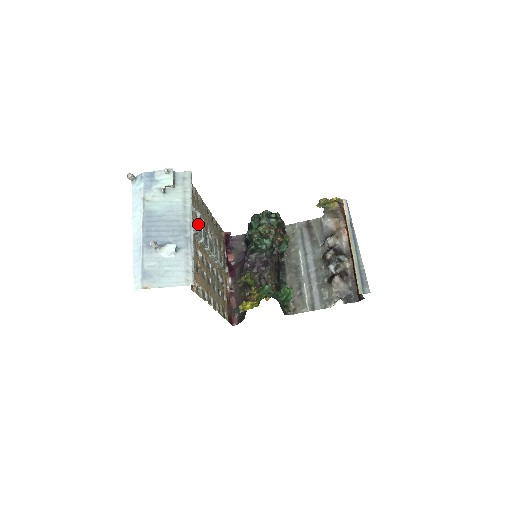
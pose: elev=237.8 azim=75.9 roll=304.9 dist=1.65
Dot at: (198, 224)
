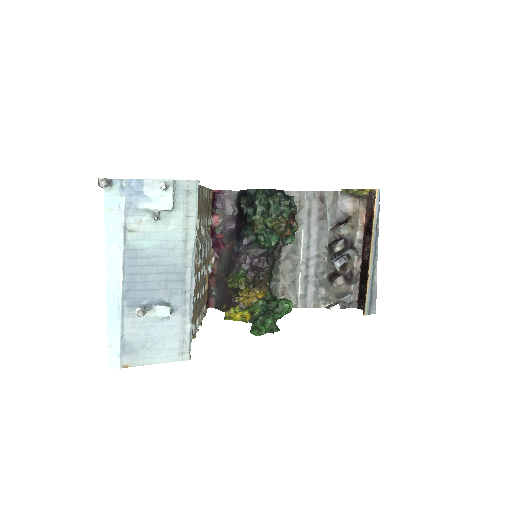
Dot at: (197, 249)
